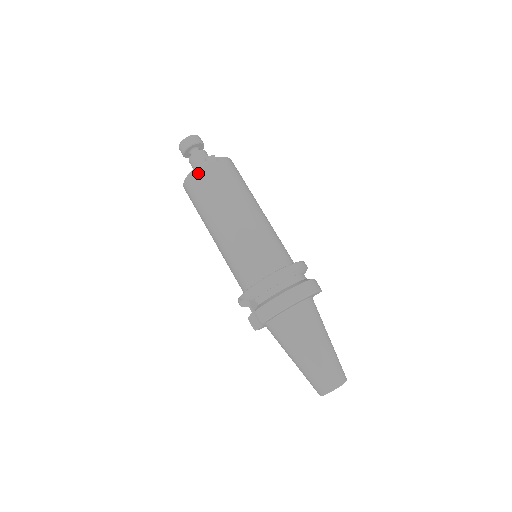
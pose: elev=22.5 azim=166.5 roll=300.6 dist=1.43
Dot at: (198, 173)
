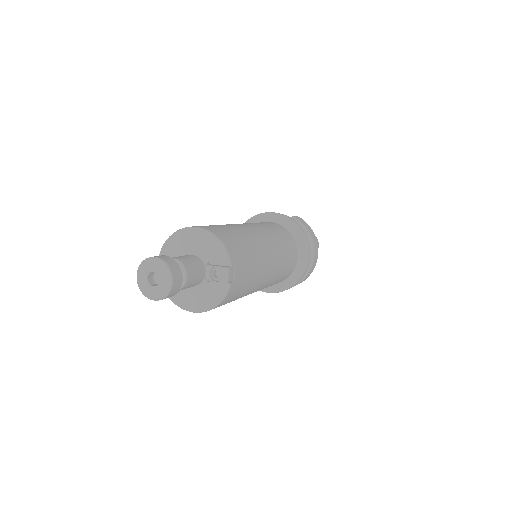
Dot at: (227, 299)
